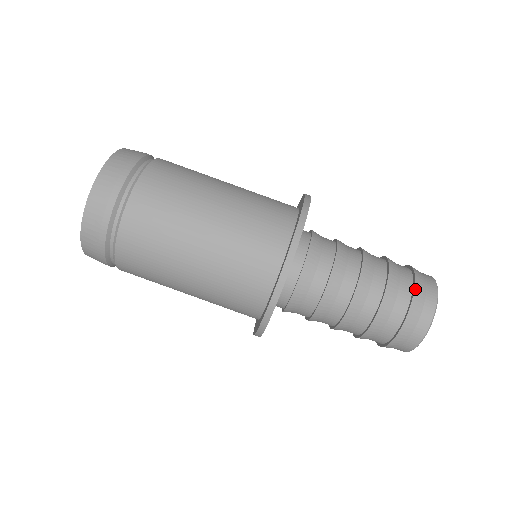
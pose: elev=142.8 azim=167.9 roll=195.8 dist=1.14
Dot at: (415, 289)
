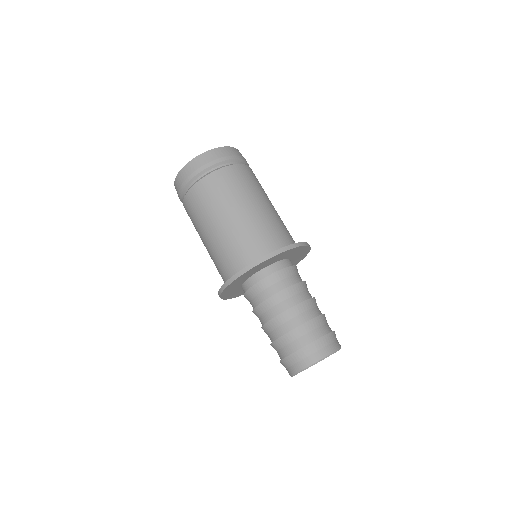
Dot at: (305, 347)
